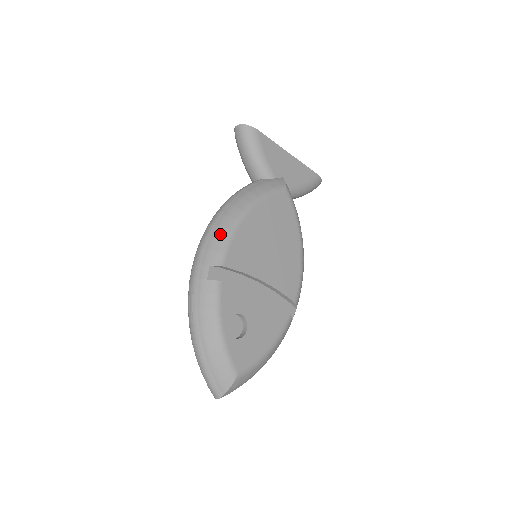
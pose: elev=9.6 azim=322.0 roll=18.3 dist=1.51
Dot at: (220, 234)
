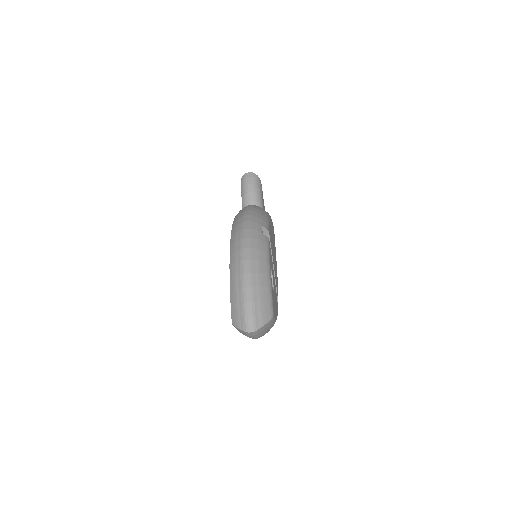
Dot at: (263, 214)
